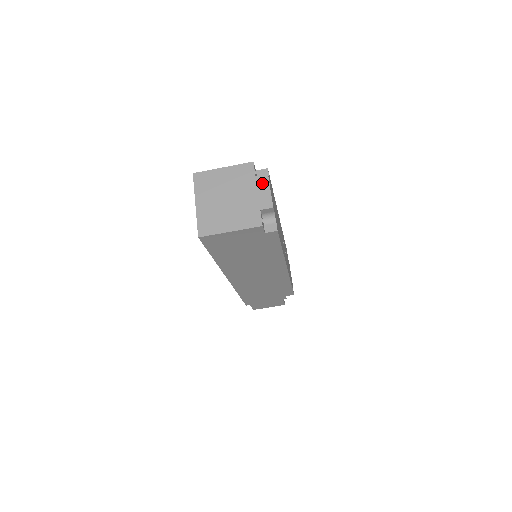
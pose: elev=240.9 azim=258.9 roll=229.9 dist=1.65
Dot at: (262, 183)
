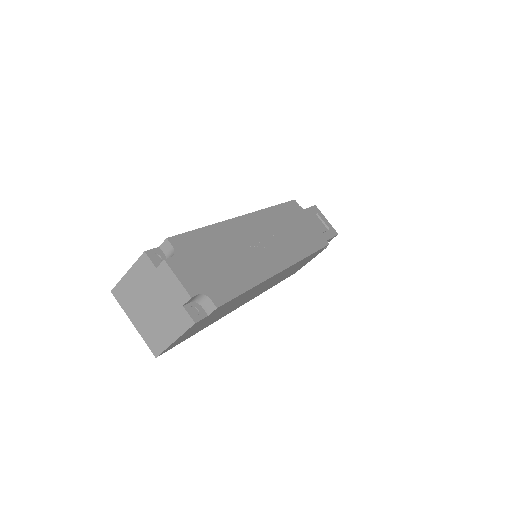
Dot at: (166, 274)
